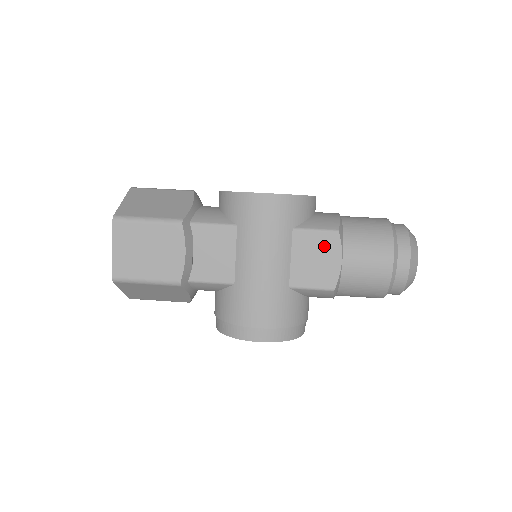
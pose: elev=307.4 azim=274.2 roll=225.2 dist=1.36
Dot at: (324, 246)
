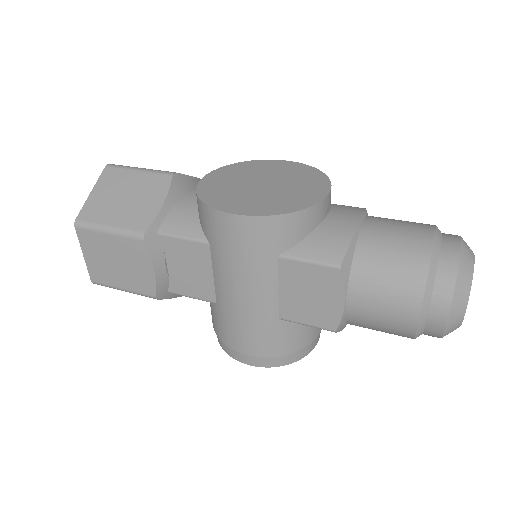
Dot at: (320, 282)
